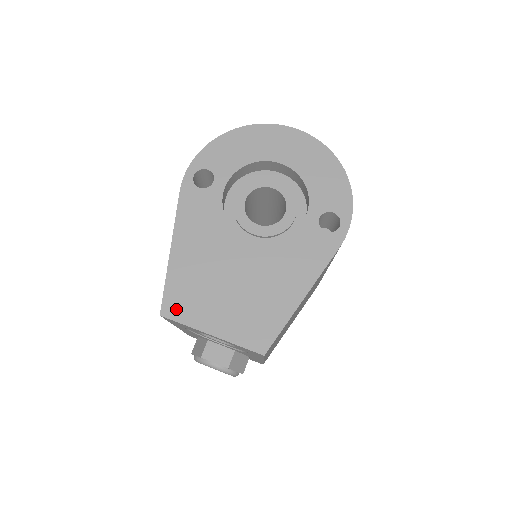
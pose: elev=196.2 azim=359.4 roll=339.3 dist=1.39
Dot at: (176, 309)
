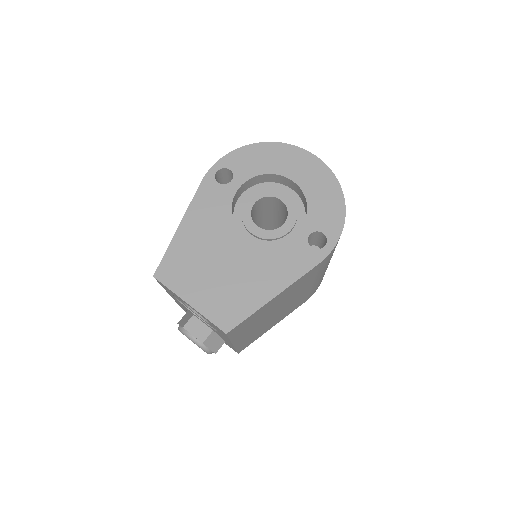
Dot at: (168, 275)
